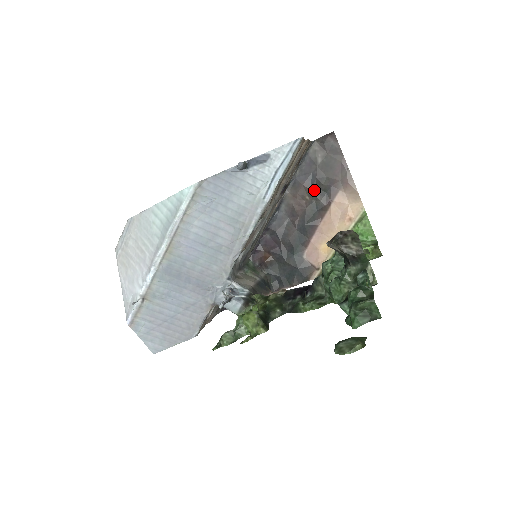
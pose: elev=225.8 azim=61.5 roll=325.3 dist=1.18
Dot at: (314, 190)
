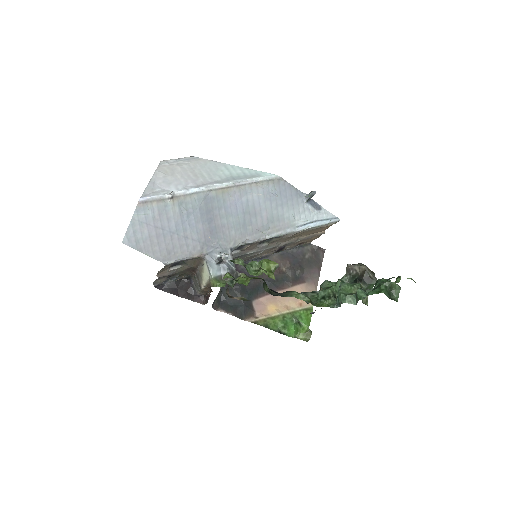
Dot at: (292, 268)
